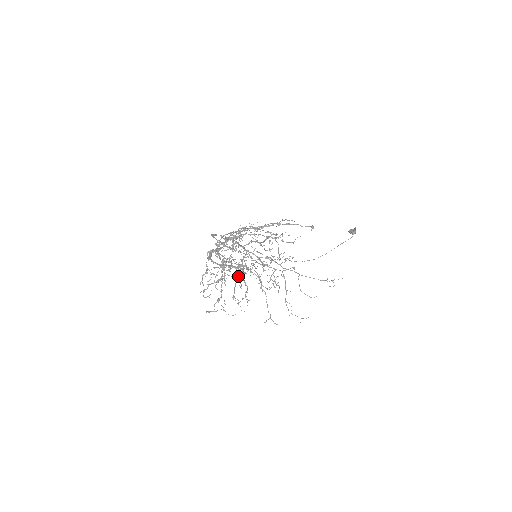
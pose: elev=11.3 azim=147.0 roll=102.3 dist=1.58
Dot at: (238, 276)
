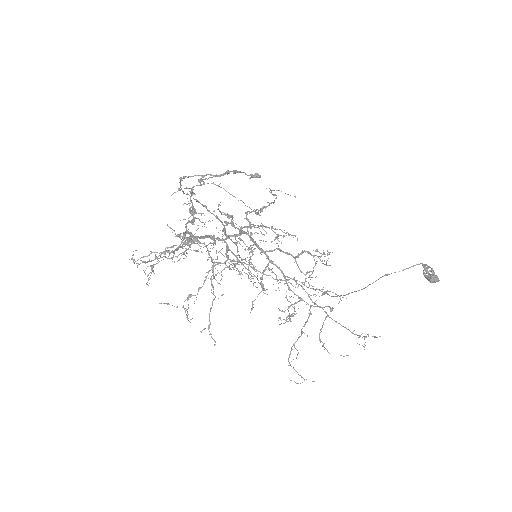
Dot at: (179, 247)
